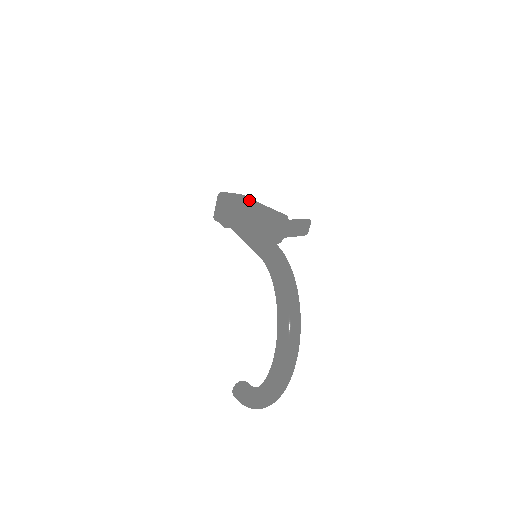
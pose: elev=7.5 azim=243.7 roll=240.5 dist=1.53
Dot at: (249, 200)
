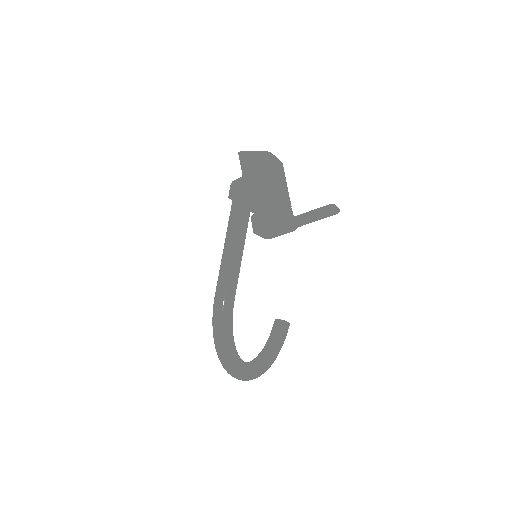
Dot at: (259, 175)
